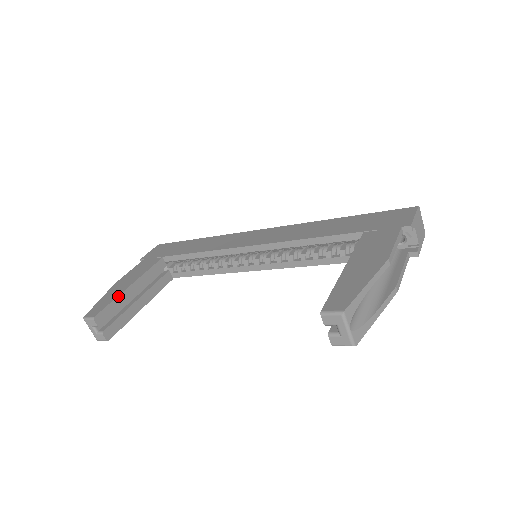
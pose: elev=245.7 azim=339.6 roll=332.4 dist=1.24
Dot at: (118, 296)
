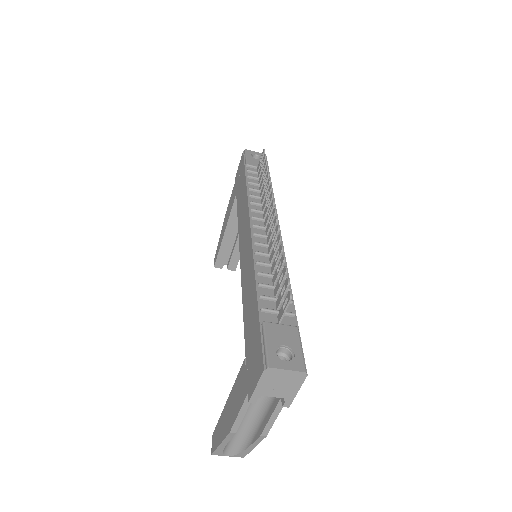
Dot at: (220, 246)
